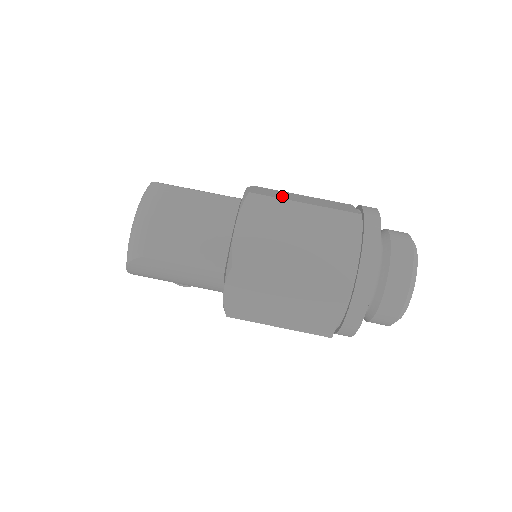
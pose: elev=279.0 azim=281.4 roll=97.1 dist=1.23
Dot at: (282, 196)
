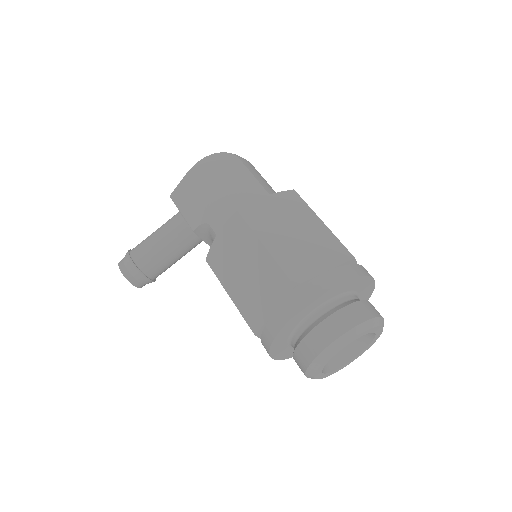
Dot at: occluded
